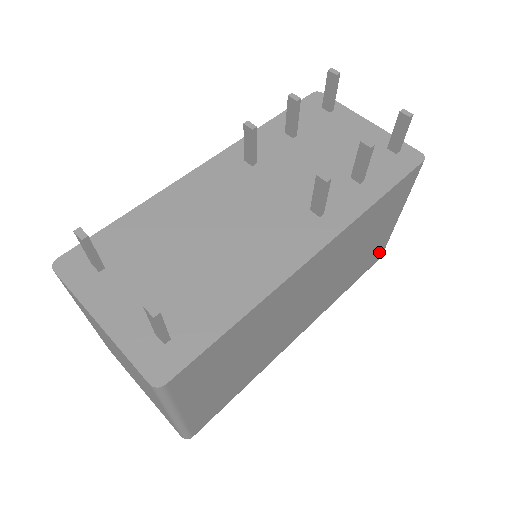
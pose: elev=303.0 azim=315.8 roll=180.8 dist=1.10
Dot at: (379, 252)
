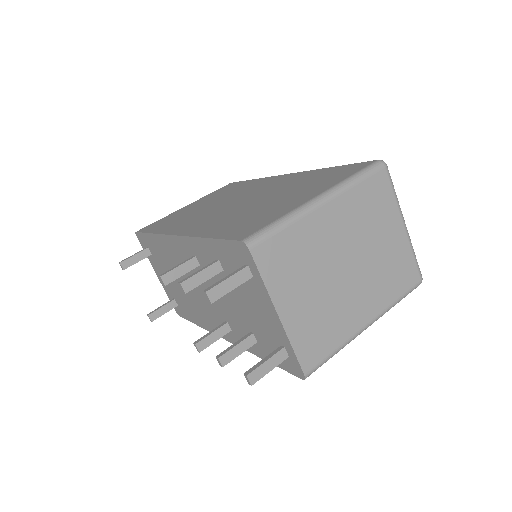
Dot at: occluded
